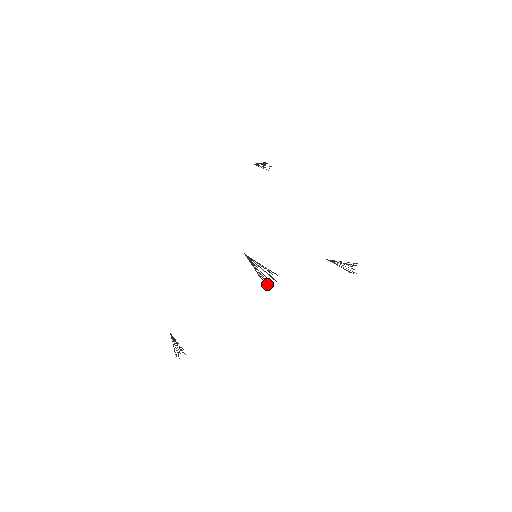
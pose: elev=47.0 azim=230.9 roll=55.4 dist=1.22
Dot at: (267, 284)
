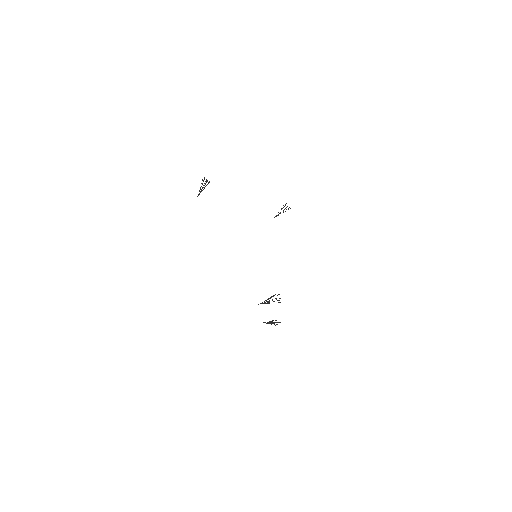
Dot at: occluded
